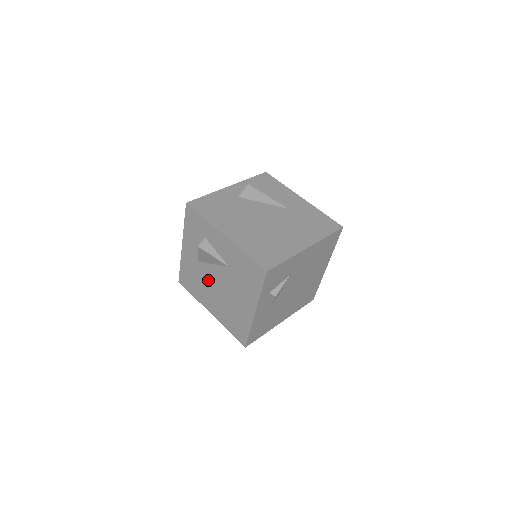
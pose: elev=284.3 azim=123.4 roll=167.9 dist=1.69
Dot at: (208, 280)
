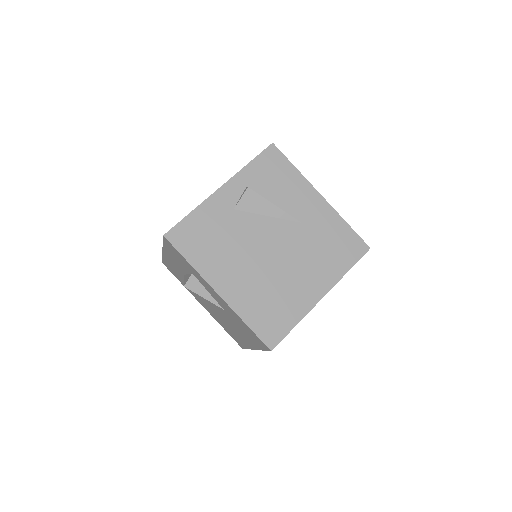
Dot at: occluded
